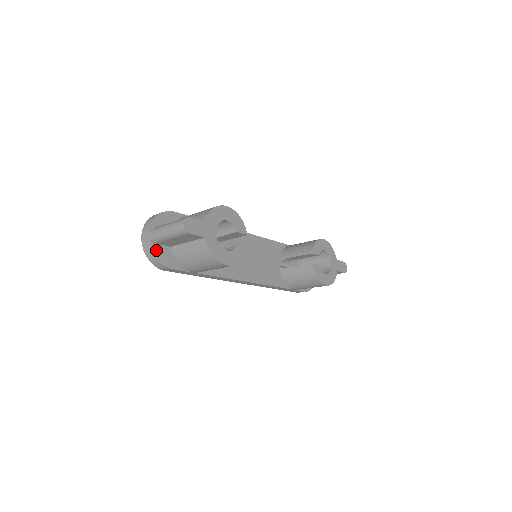
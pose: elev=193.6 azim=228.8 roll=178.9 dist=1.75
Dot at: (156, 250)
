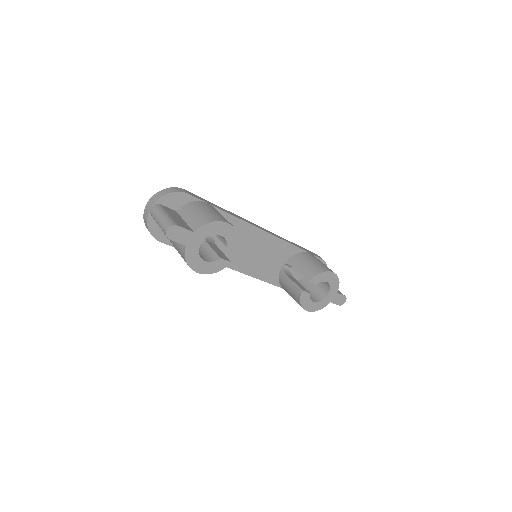
Dot at: (151, 223)
